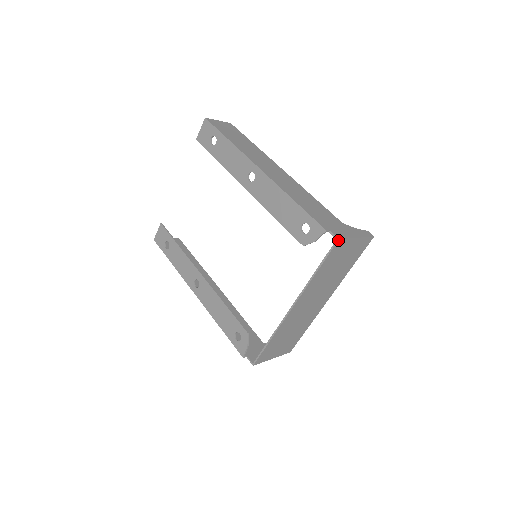
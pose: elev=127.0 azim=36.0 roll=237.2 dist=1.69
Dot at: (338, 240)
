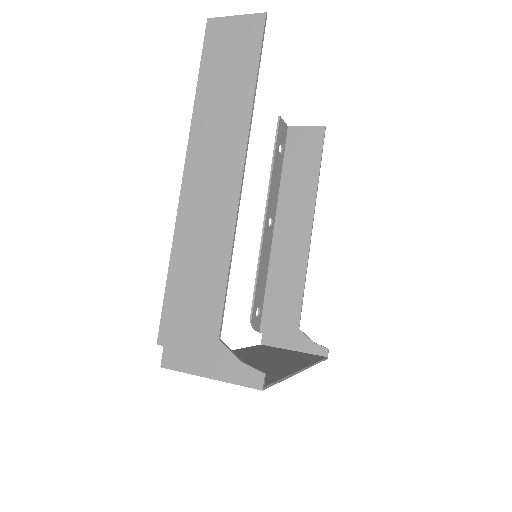
Dot at: (162, 366)
